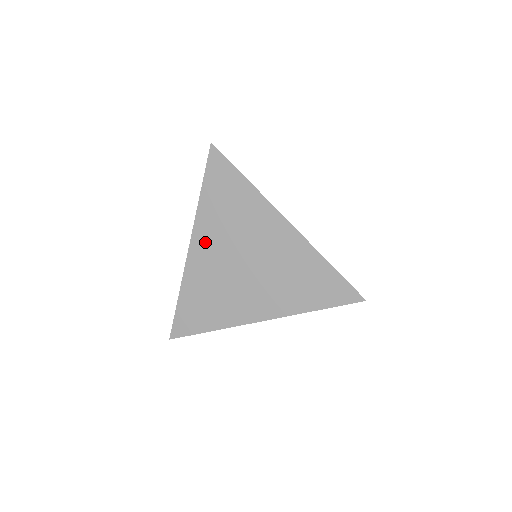
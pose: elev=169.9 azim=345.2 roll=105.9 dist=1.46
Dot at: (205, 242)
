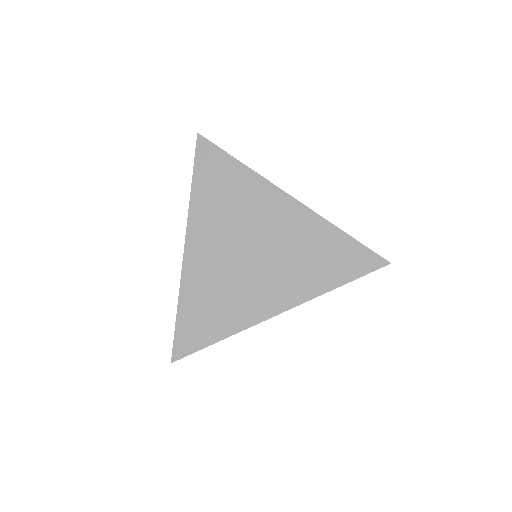
Dot at: (203, 237)
